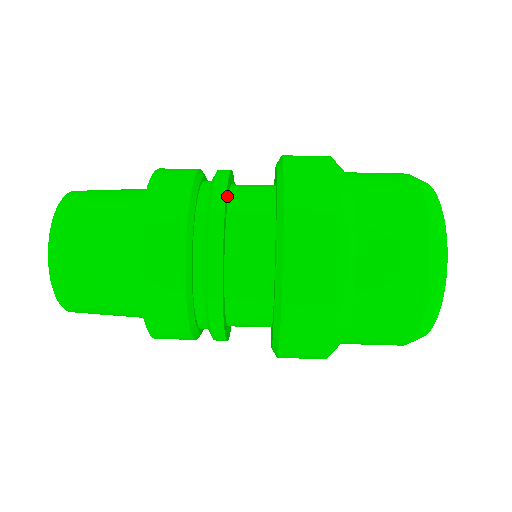
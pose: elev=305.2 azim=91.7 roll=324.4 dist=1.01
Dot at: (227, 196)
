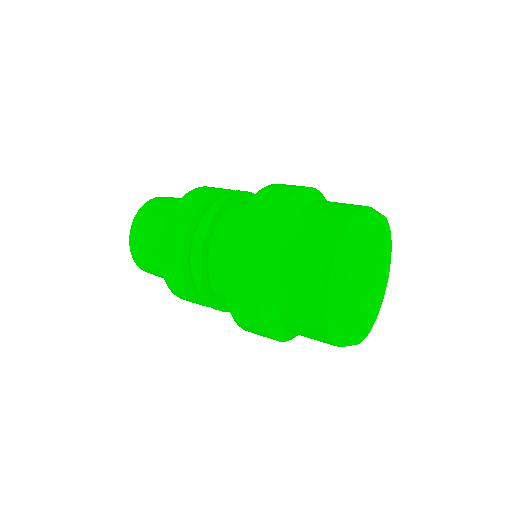
Dot at: (236, 200)
